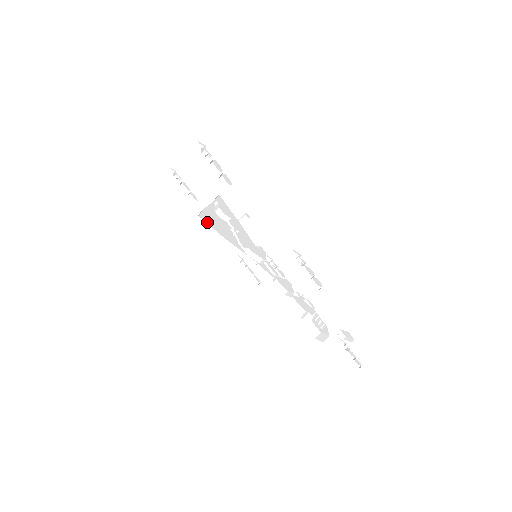
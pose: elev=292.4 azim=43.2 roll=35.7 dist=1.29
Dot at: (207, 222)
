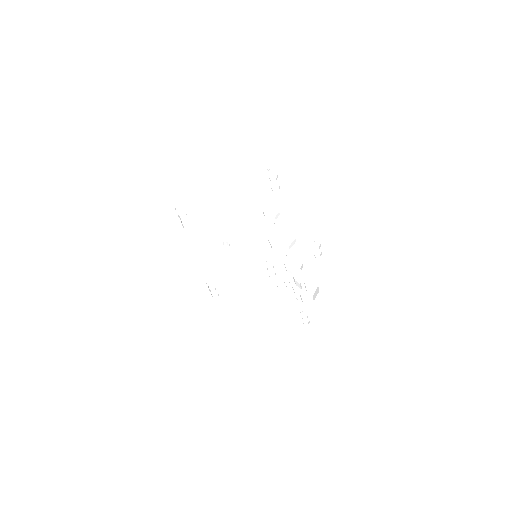
Dot at: (179, 251)
